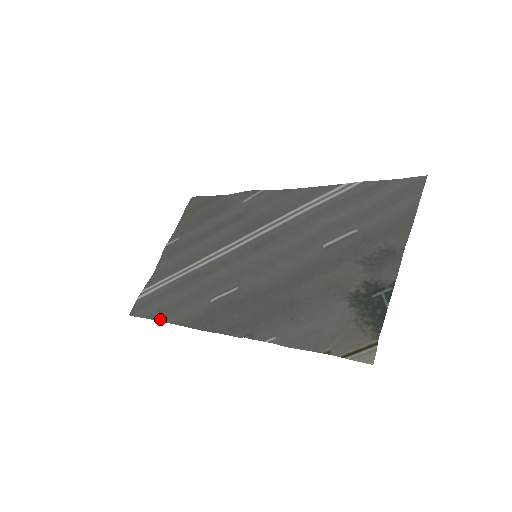
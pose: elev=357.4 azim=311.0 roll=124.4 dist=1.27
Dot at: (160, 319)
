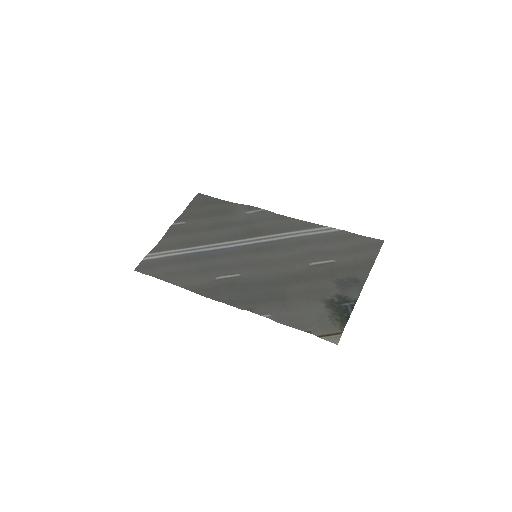
Dot at: (167, 280)
